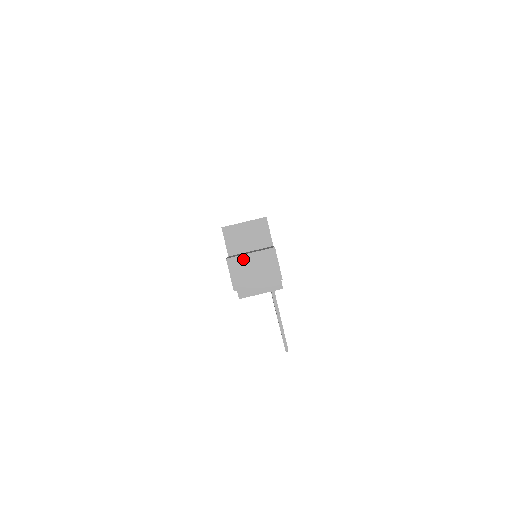
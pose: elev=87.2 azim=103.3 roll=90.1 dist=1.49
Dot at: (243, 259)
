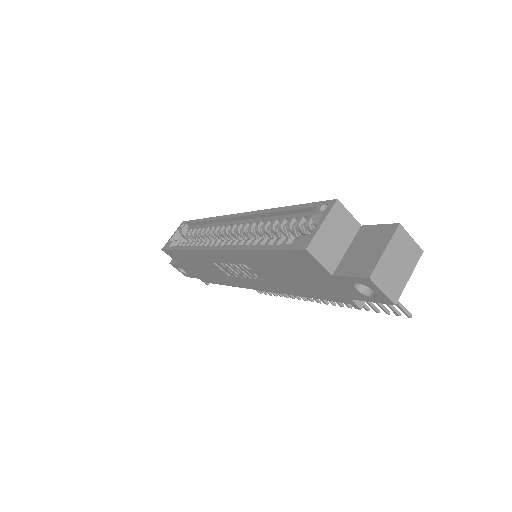
Dot at: (383, 263)
